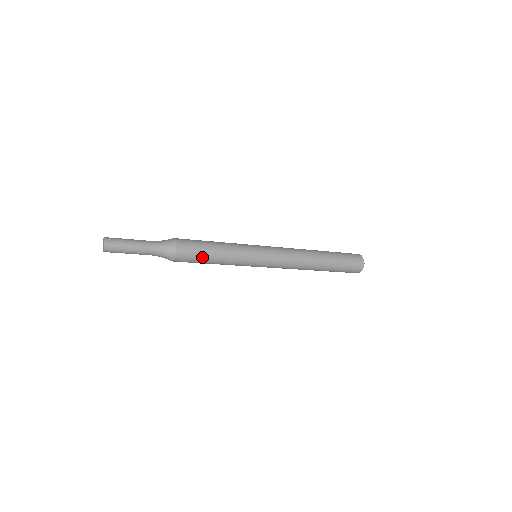
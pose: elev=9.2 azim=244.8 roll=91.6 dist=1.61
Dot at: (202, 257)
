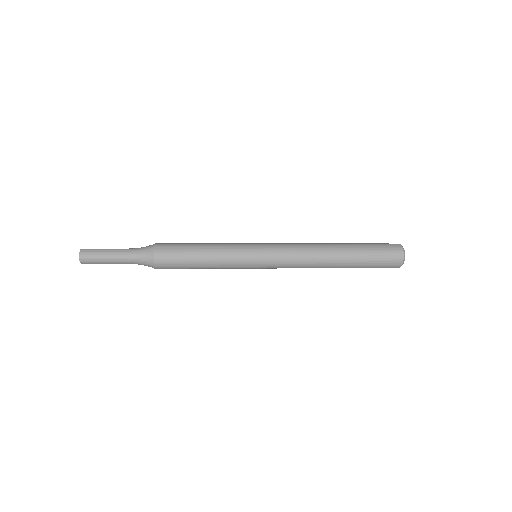
Dot at: (185, 259)
